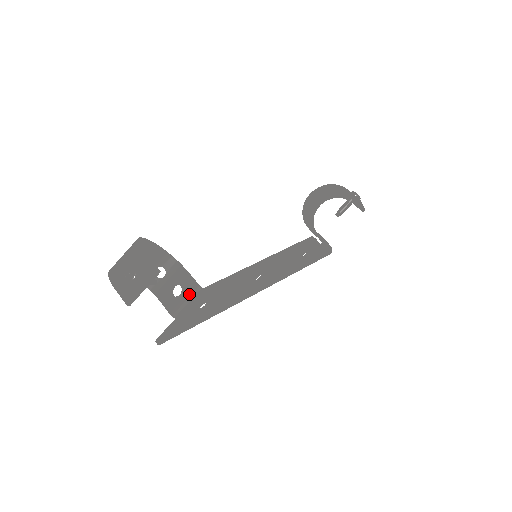
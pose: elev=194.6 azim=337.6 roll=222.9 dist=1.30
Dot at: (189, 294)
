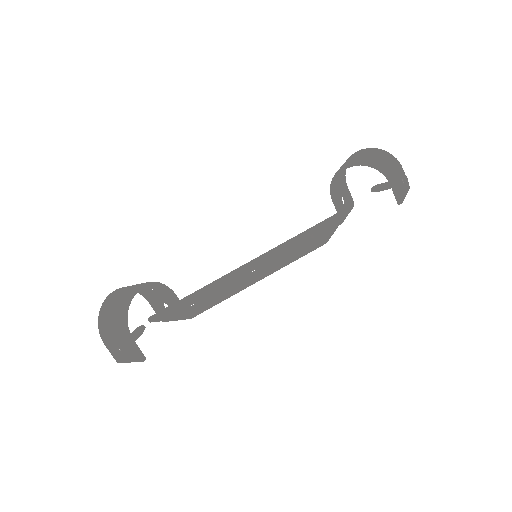
Dot at: (177, 318)
